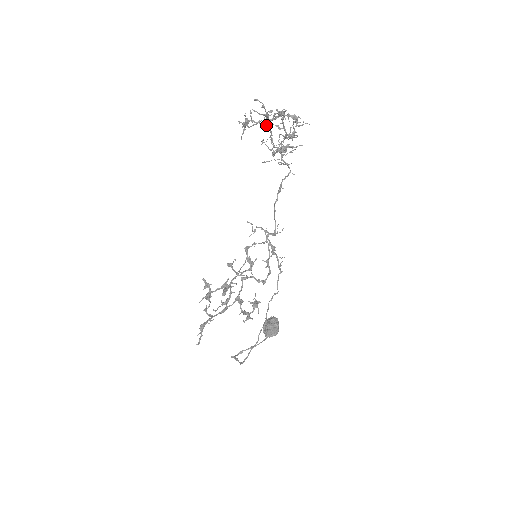
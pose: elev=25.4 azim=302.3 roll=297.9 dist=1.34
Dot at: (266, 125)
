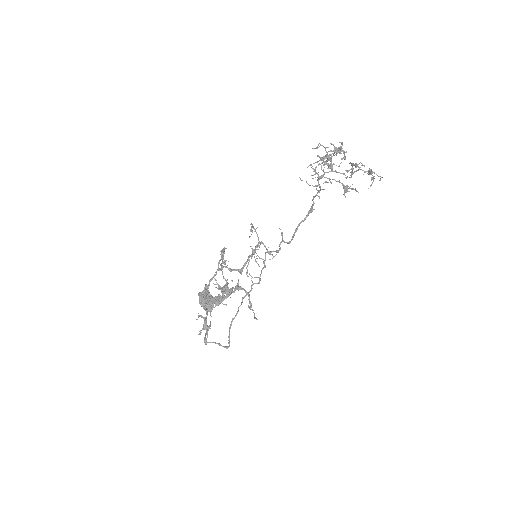
Dot at: occluded
